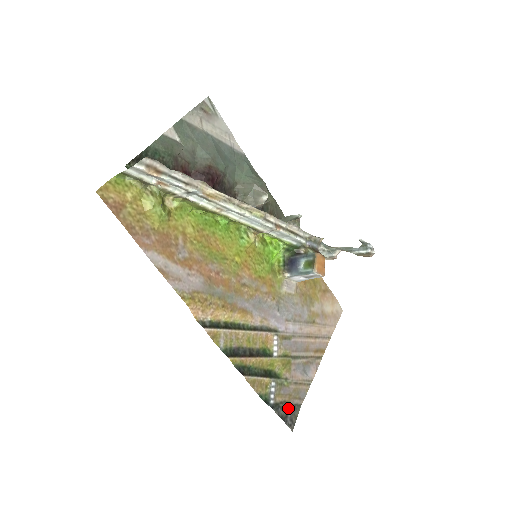
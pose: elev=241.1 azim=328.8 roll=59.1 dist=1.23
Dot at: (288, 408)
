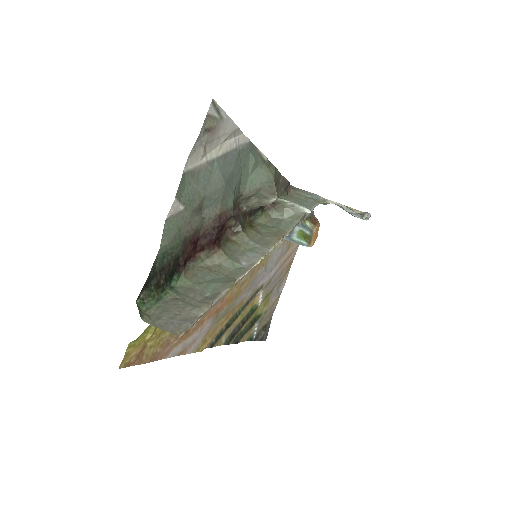
Dot at: (265, 329)
